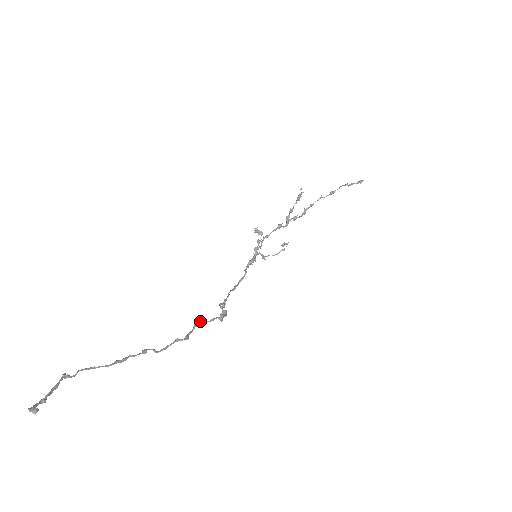
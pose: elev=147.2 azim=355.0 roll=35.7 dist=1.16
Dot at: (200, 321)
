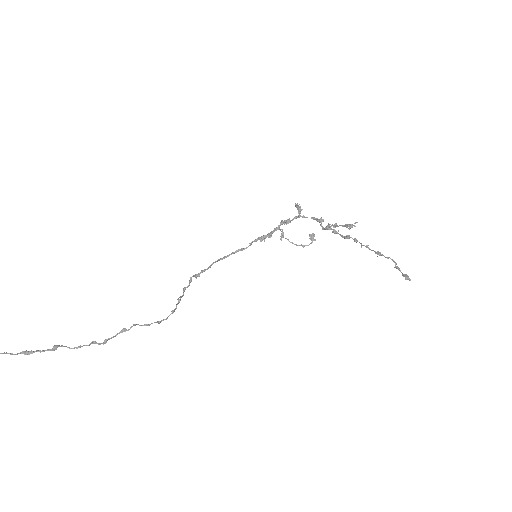
Dot at: (130, 327)
